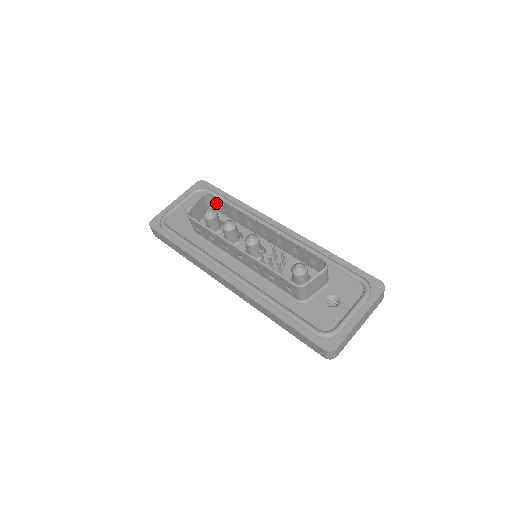
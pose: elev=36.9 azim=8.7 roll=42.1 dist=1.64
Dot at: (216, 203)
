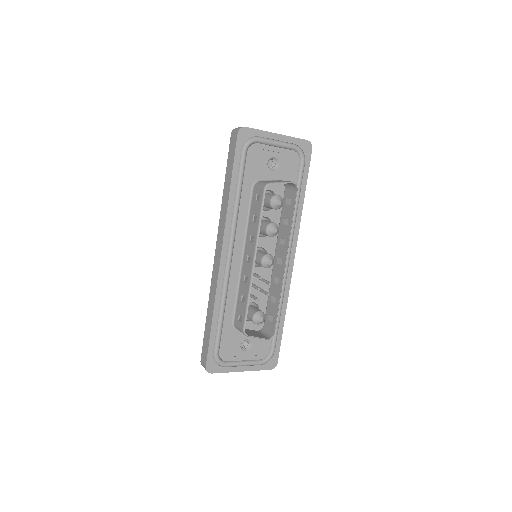
Dot at: (291, 194)
